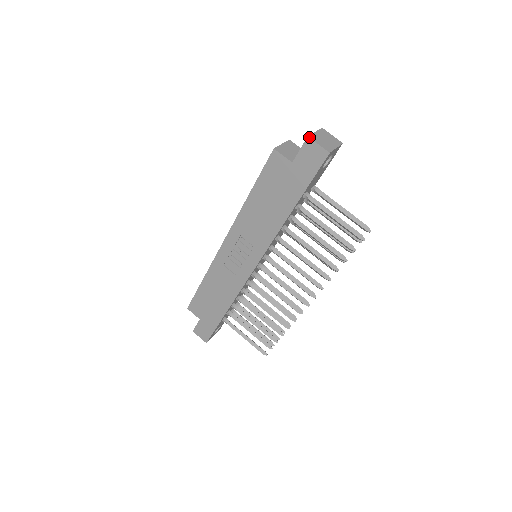
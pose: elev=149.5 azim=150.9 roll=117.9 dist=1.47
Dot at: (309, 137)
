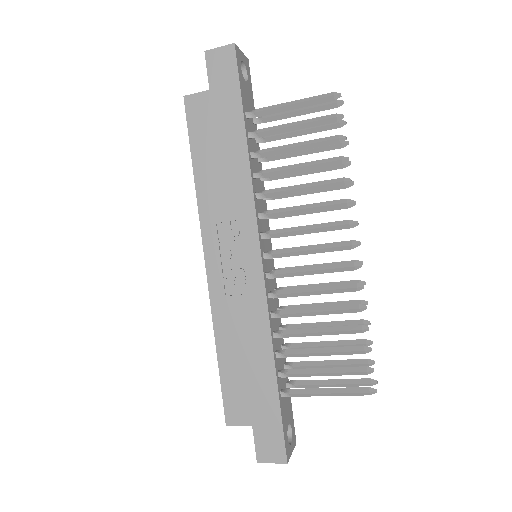
Dot at: (206, 51)
